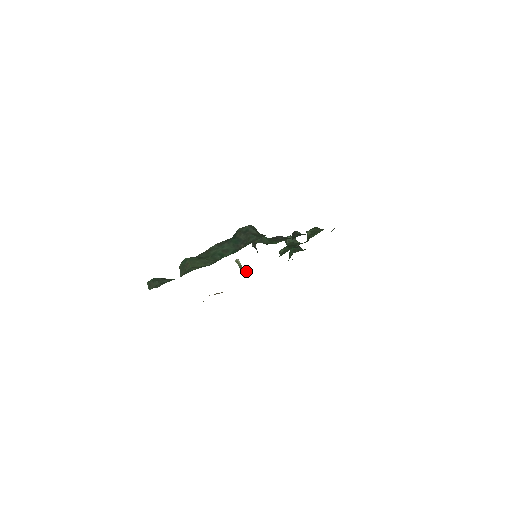
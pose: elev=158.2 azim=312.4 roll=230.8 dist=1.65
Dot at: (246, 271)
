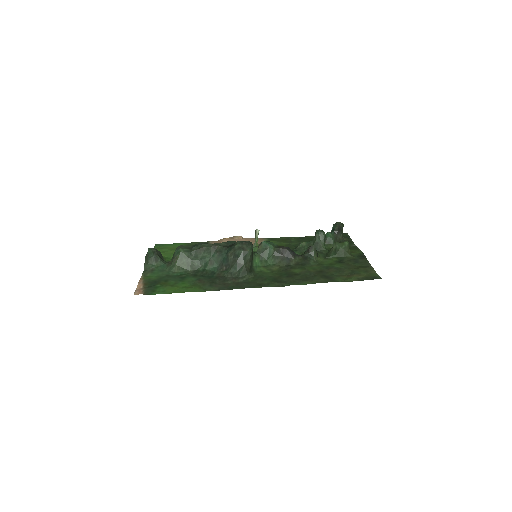
Dot at: (255, 248)
